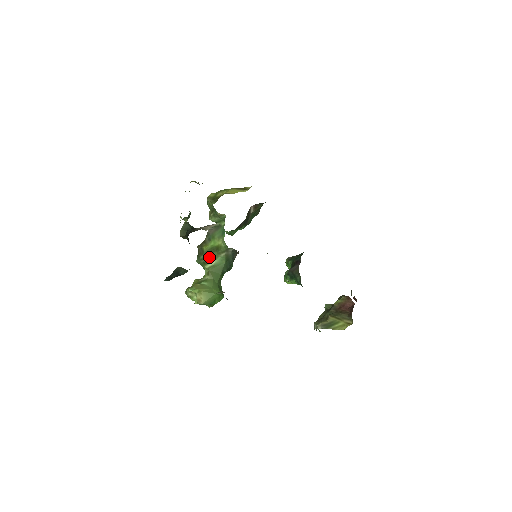
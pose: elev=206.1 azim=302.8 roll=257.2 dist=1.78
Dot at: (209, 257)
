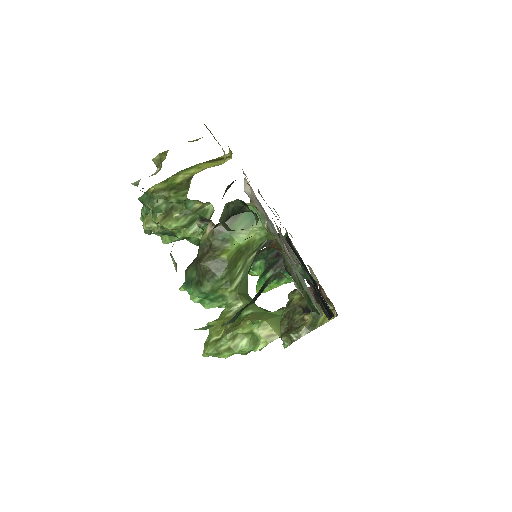
Dot at: (235, 269)
